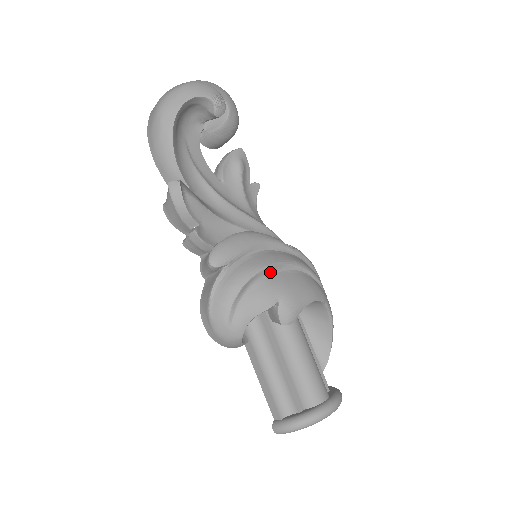
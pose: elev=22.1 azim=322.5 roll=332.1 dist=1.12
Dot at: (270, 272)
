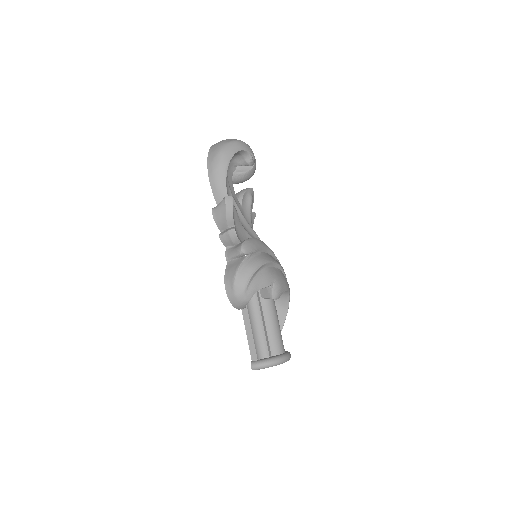
Dot at: (270, 265)
